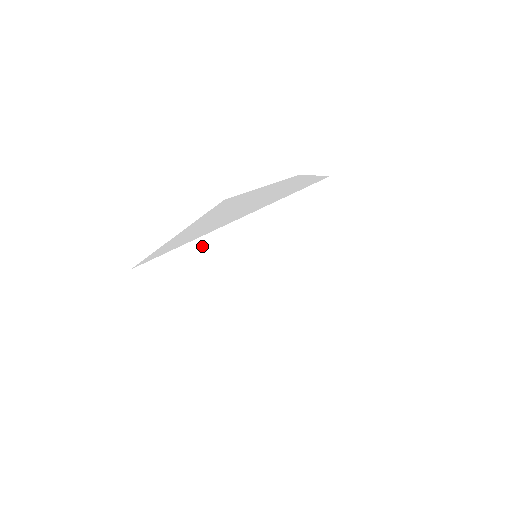
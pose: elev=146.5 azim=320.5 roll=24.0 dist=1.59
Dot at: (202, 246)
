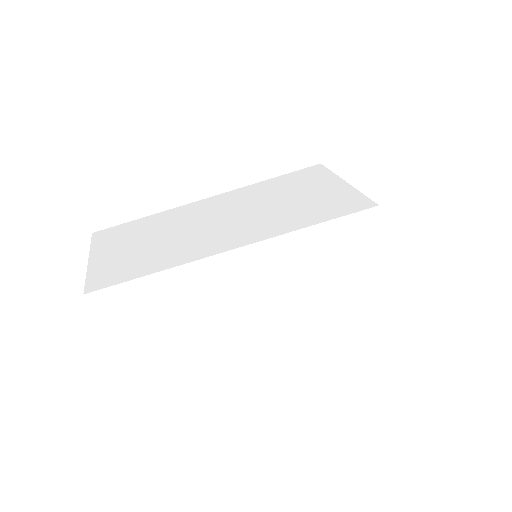
Dot at: (166, 215)
